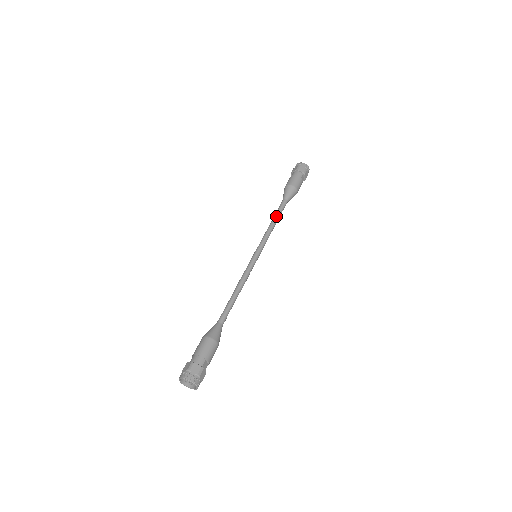
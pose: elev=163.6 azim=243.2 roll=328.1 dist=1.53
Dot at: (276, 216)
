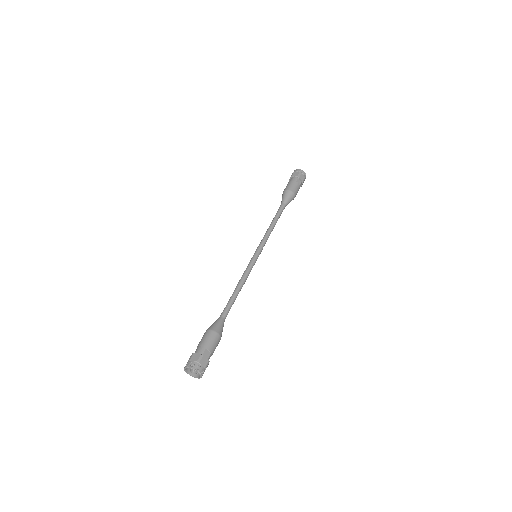
Dot at: (274, 219)
